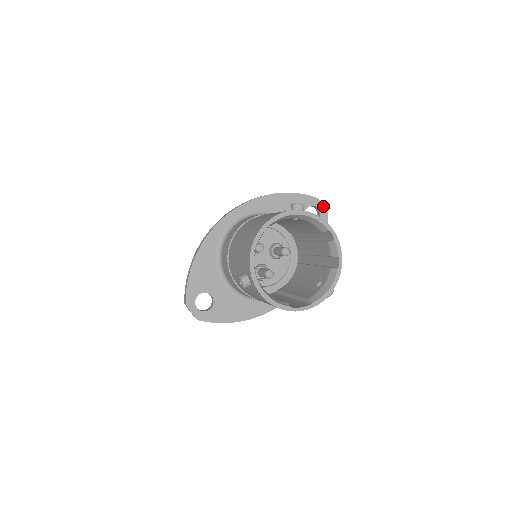
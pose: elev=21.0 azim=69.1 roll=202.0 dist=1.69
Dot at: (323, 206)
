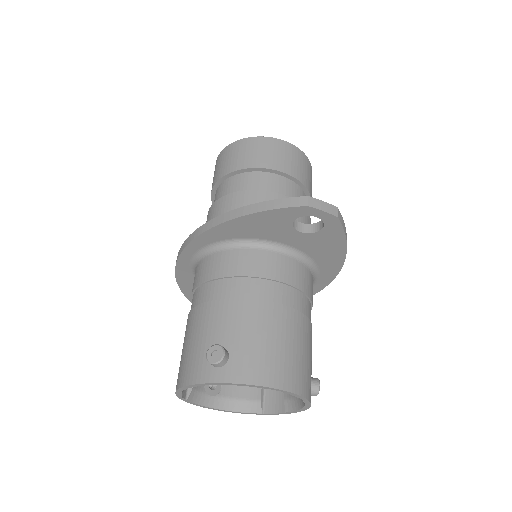
Dot at: (323, 212)
